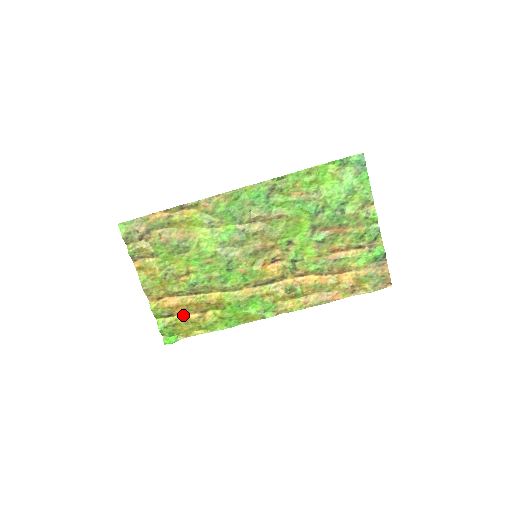
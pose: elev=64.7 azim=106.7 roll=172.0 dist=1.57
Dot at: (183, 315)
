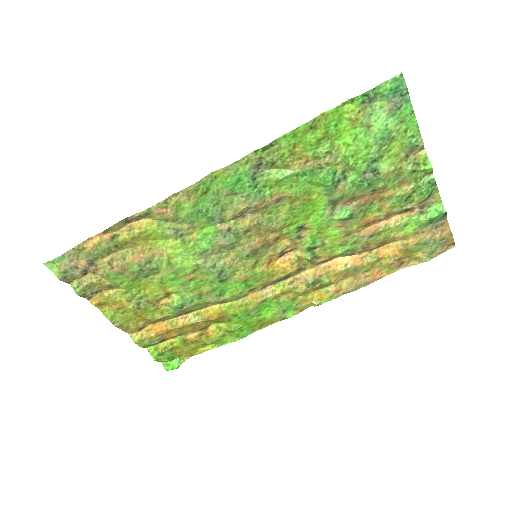
Dot at: (178, 337)
